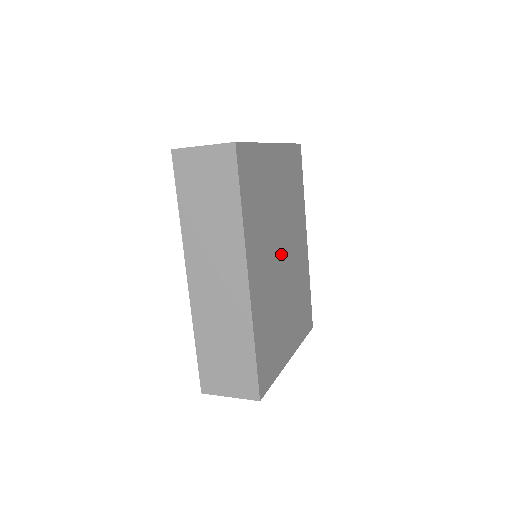
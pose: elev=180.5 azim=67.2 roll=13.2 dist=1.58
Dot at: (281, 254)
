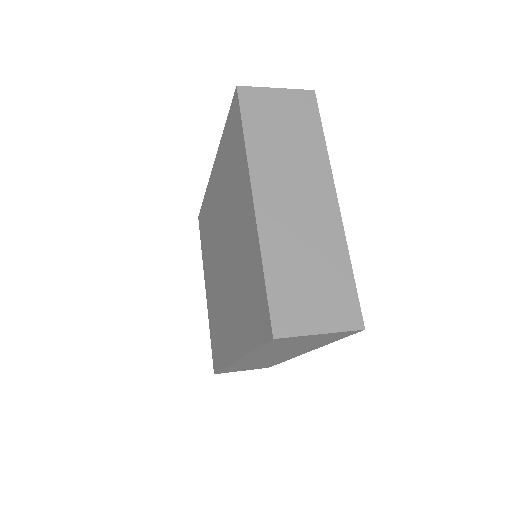
Dot at: occluded
